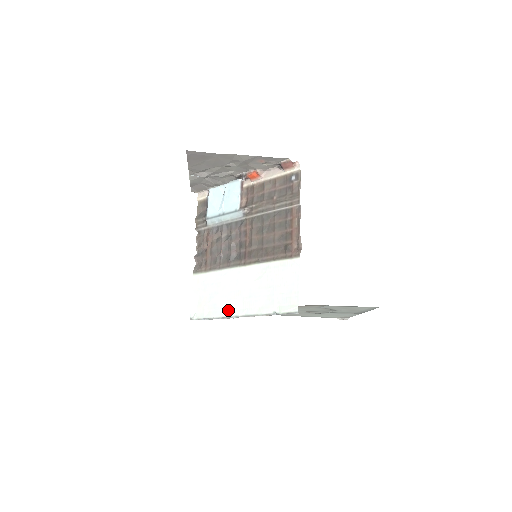
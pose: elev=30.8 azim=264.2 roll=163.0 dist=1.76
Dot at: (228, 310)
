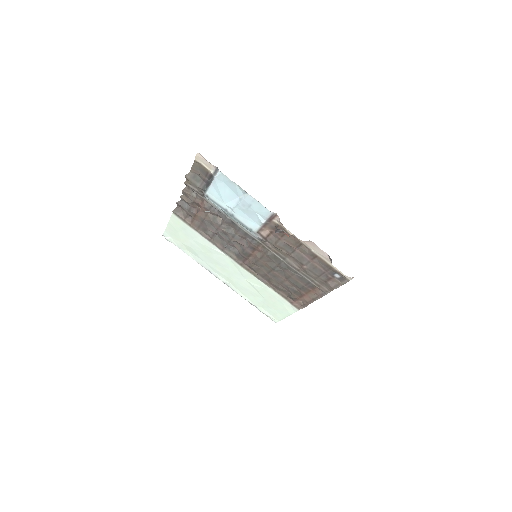
Dot at: (210, 268)
